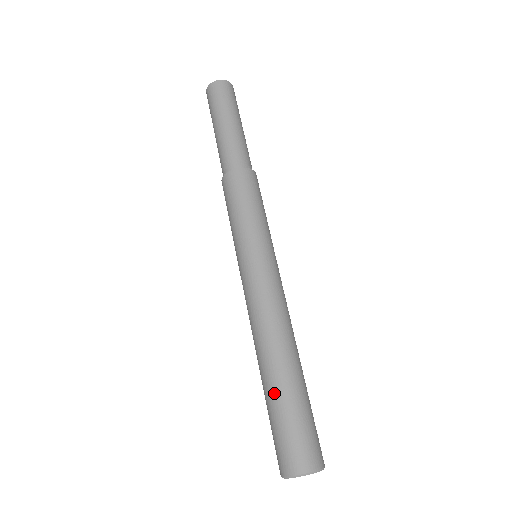
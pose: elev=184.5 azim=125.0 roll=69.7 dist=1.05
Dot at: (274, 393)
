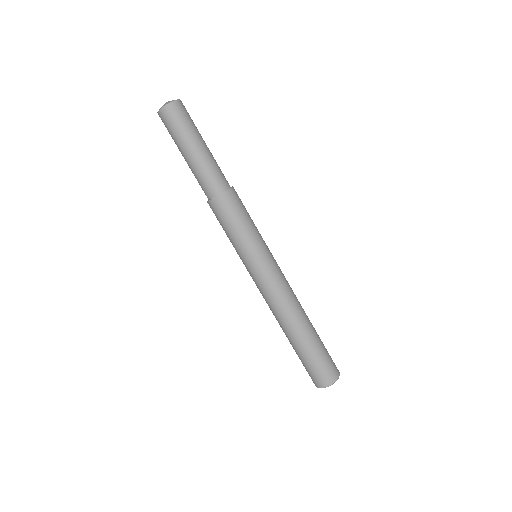
Dot at: (304, 347)
